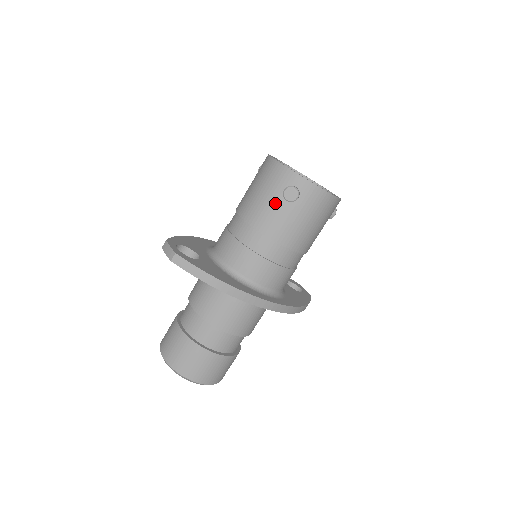
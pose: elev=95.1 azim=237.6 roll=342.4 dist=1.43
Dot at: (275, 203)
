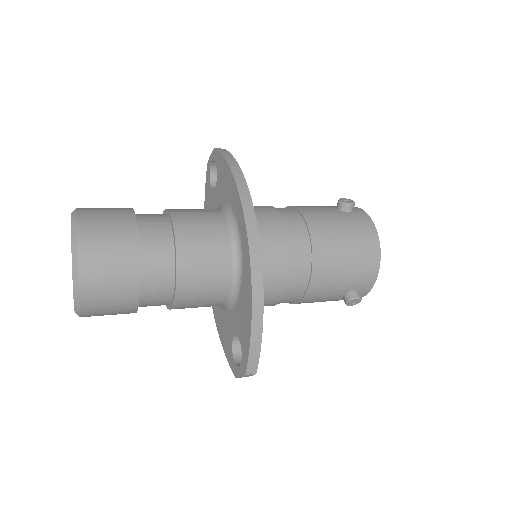
Dot at: (325, 207)
